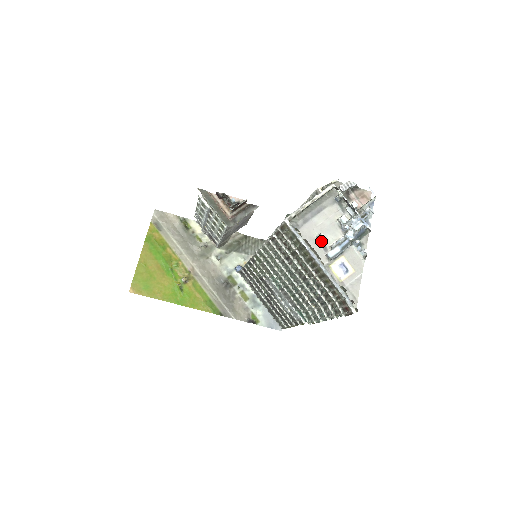
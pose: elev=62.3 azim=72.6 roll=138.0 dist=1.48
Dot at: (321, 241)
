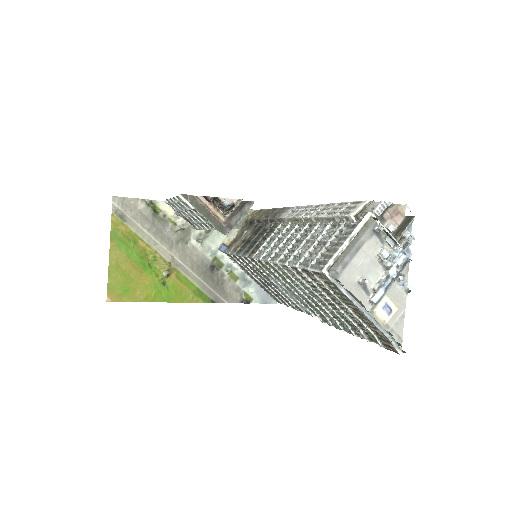
Dot at: (363, 285)
